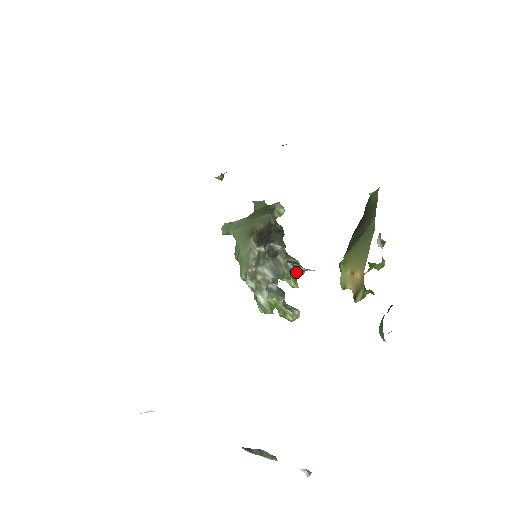
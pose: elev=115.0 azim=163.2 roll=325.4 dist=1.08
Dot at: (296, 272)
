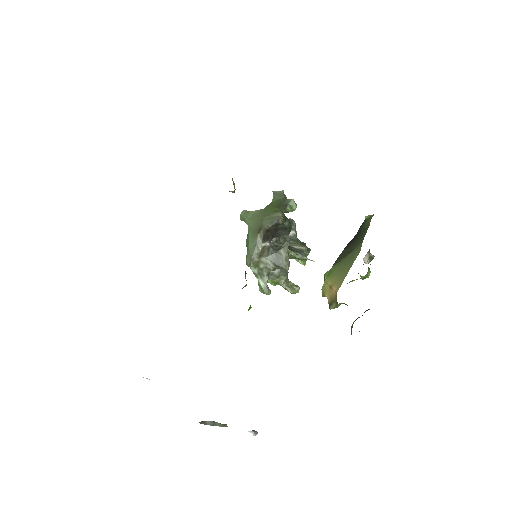
Dot at: (299, 259)
